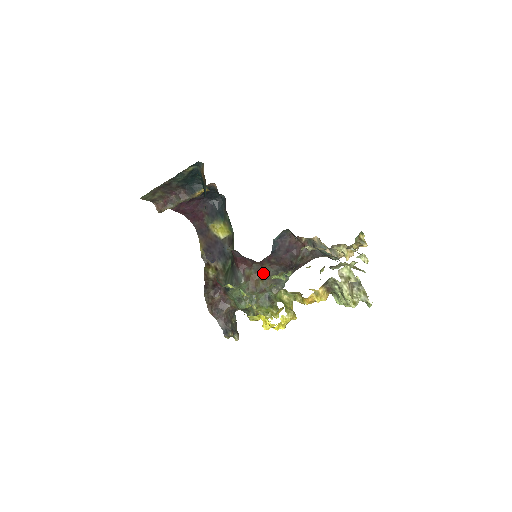
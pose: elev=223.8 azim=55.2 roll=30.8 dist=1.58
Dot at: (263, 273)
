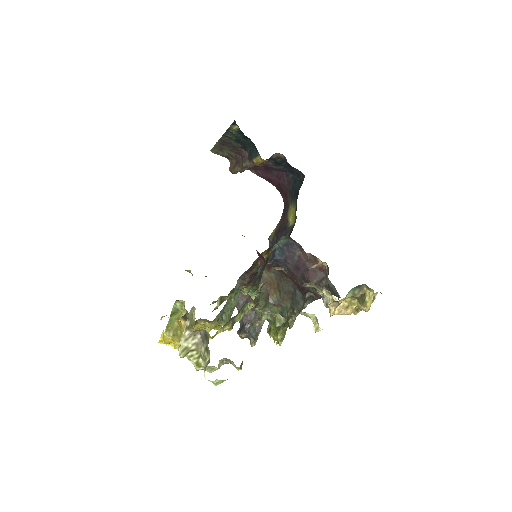
Dot at: (282, 283)
